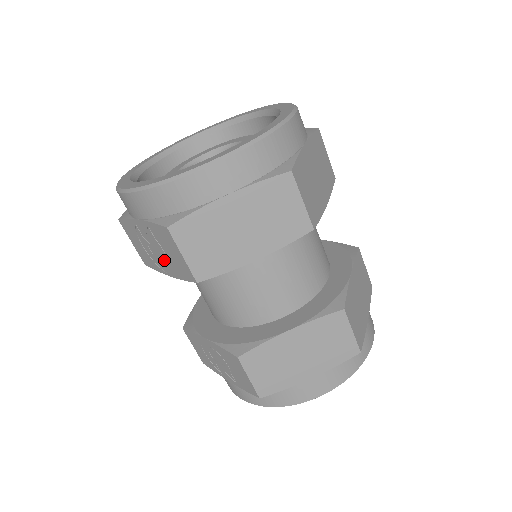
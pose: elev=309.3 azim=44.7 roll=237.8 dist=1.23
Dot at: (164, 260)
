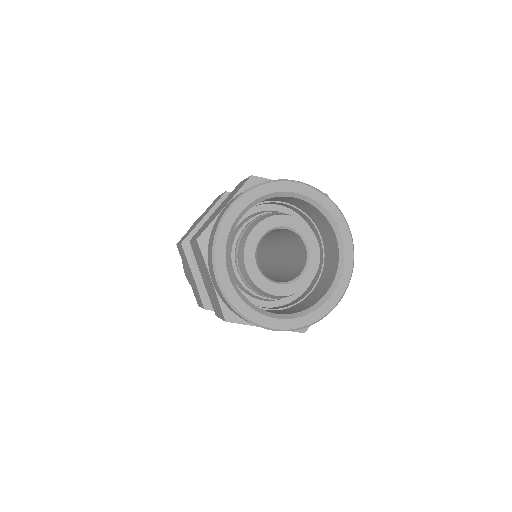
Dot at: occluded
